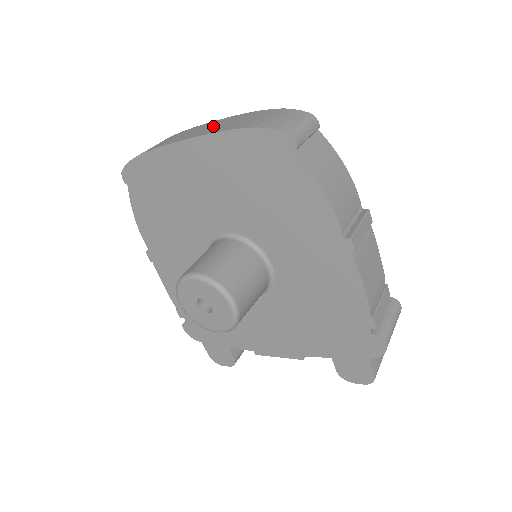
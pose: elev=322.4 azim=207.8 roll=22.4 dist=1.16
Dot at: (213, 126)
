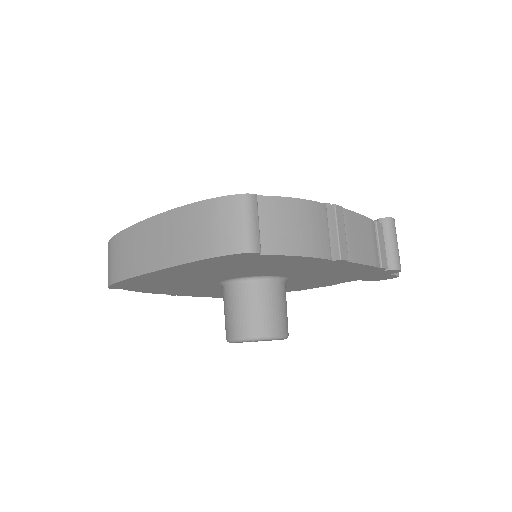
Dot at: (161, 241)
